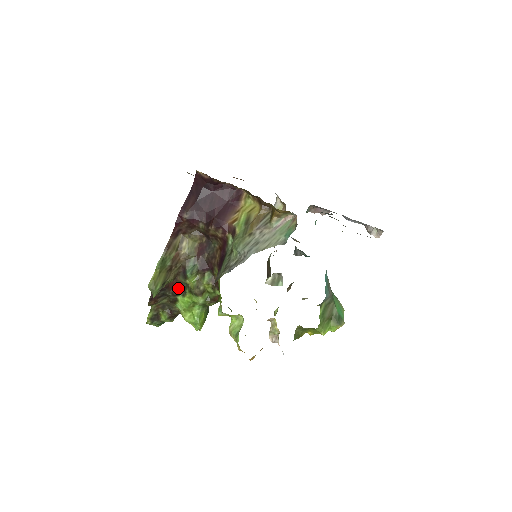
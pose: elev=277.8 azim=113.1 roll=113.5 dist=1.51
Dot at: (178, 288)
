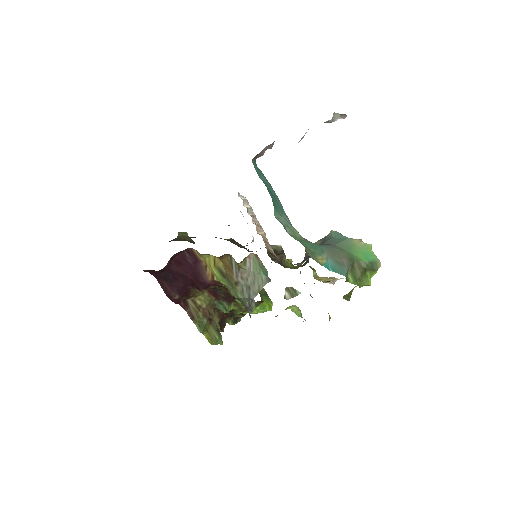
Dot at: (229, 312)
